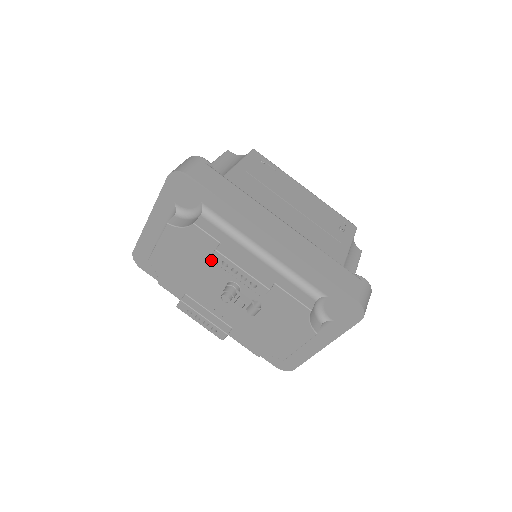
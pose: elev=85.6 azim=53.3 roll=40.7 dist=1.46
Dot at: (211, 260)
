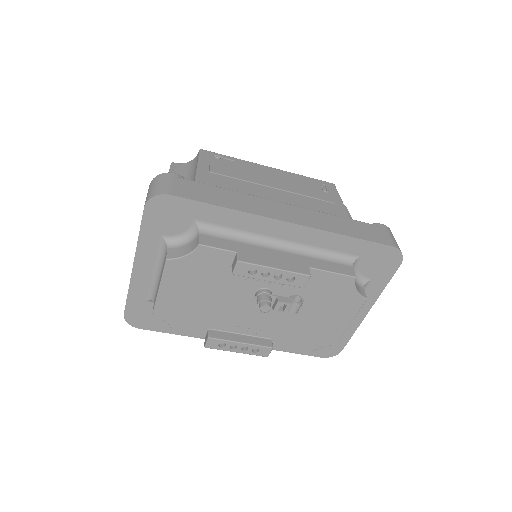
Dot at: (230, 276)
